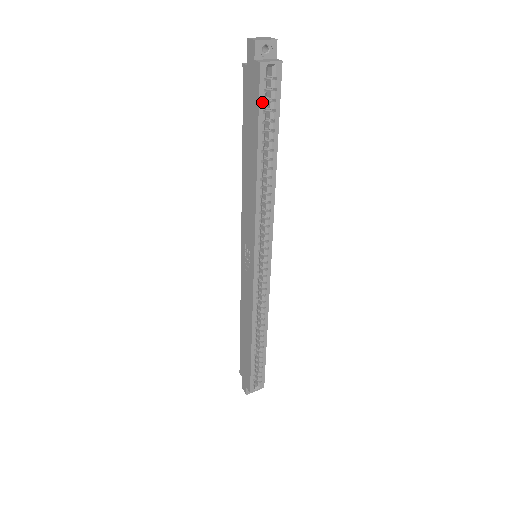
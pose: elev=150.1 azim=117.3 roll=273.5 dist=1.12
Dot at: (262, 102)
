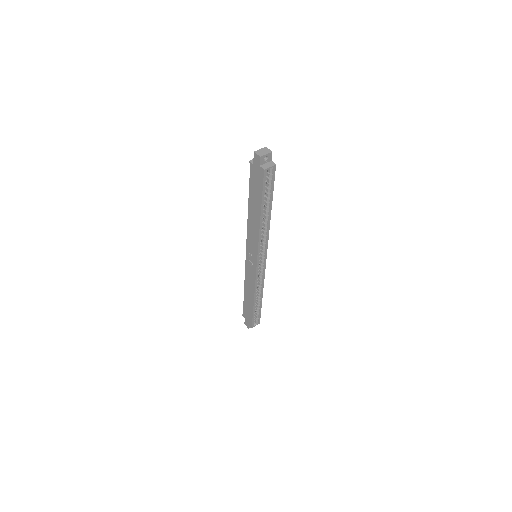
Dot at: (264, 187)
